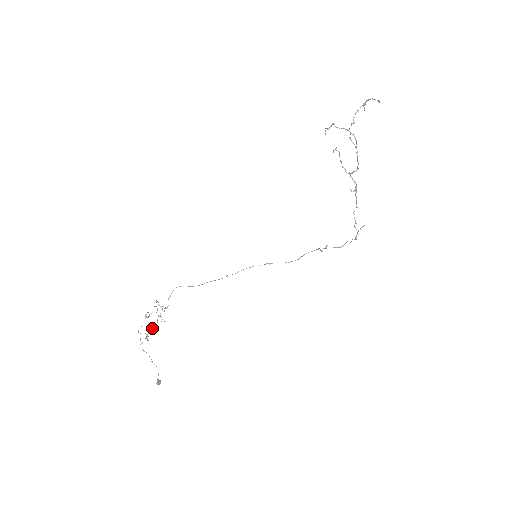
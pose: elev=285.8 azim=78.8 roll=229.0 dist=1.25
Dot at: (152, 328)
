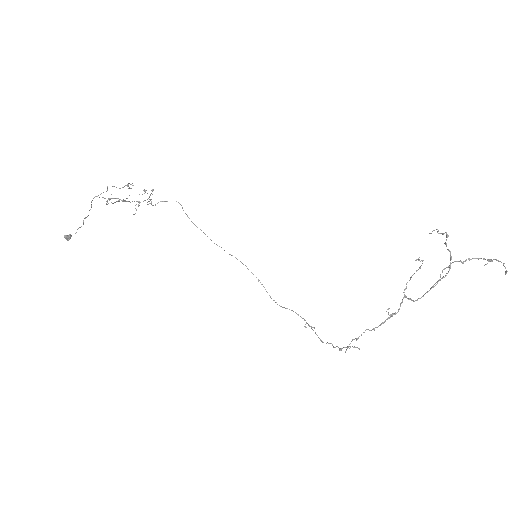
Dot at: occluded
